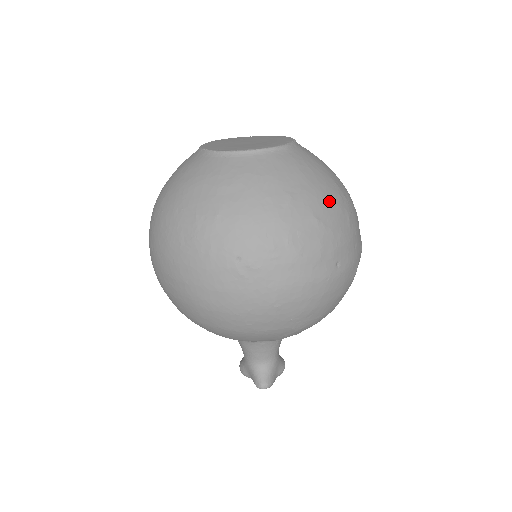
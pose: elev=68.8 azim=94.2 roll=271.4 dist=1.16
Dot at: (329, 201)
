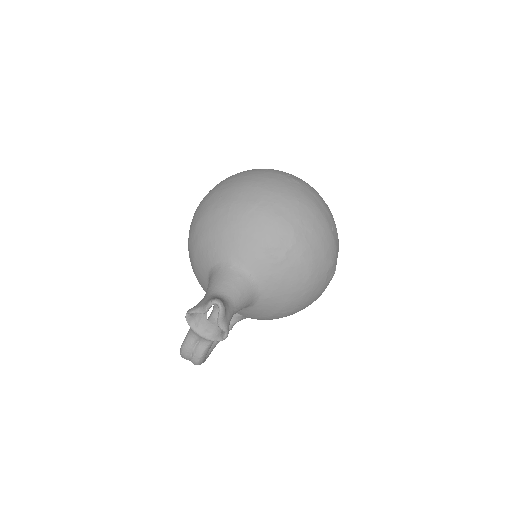
Dot at: occluded
